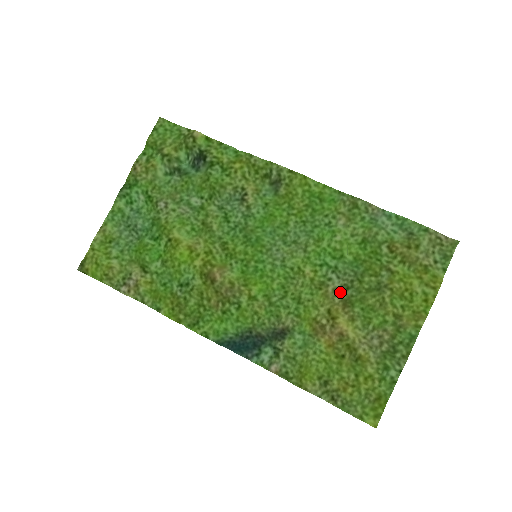
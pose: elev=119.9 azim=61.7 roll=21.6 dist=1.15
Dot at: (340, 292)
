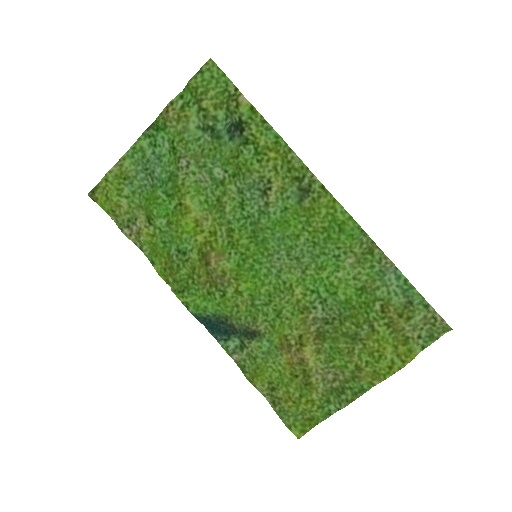
Dot at: (319, 323)
